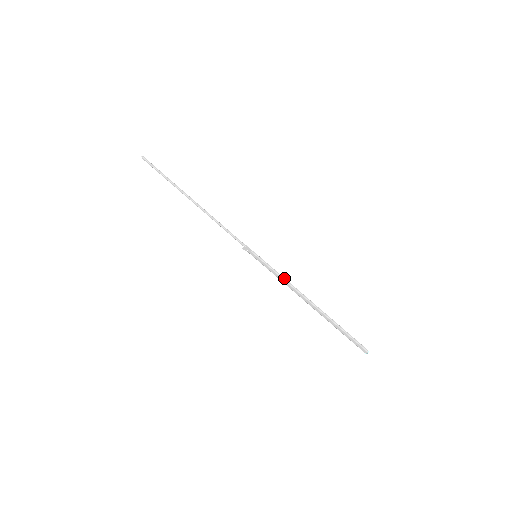
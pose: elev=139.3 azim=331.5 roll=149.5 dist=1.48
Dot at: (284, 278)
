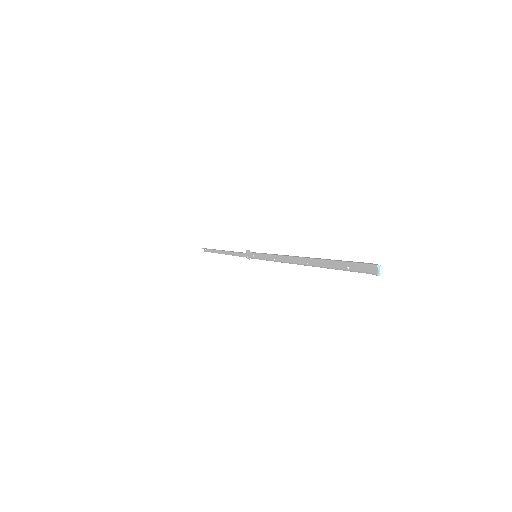
Dot at: (275, 254)
